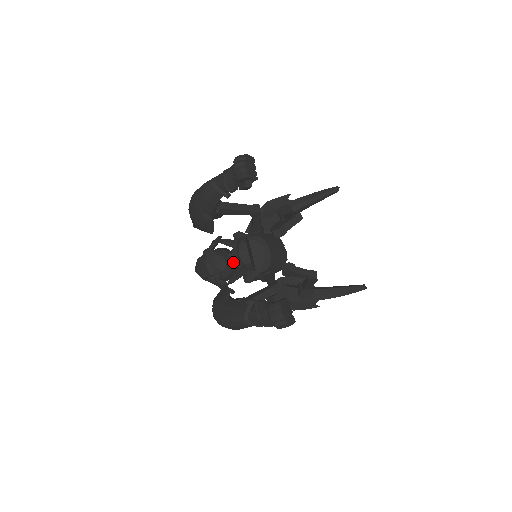
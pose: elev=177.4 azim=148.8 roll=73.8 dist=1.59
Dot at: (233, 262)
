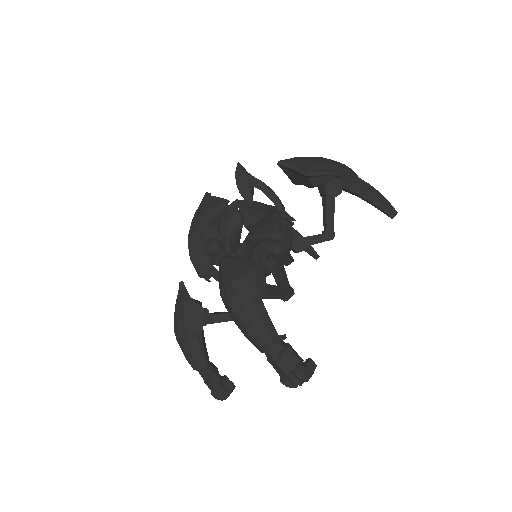
Dot at: occluded
